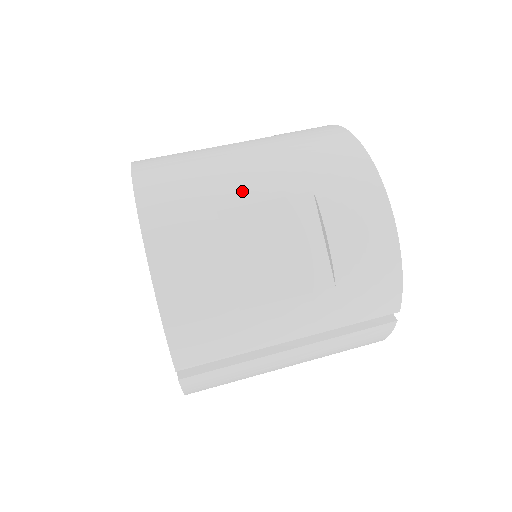
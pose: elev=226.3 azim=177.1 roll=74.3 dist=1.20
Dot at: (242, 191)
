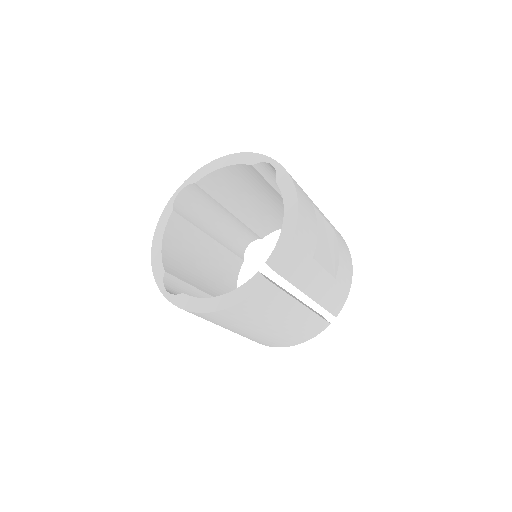
Dot at: (315, 205)
